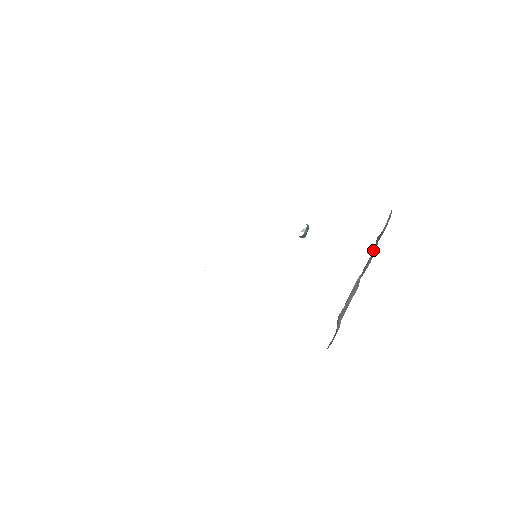
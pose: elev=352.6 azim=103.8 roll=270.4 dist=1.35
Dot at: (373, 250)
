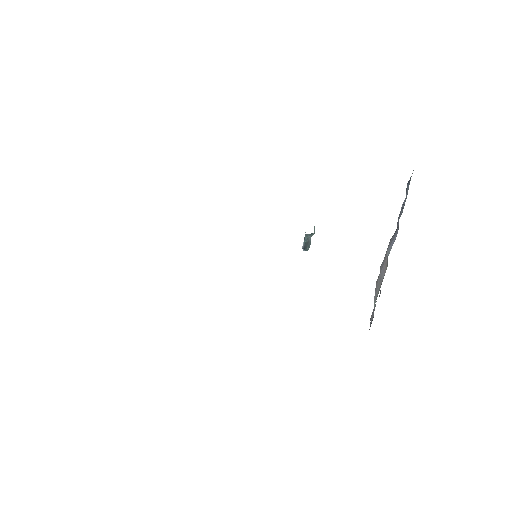
Dot at: occluded
